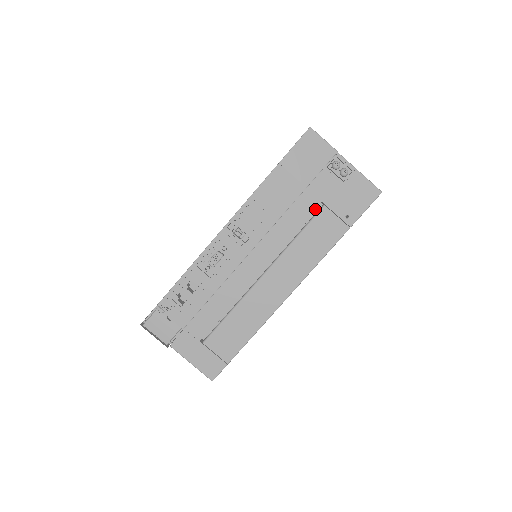
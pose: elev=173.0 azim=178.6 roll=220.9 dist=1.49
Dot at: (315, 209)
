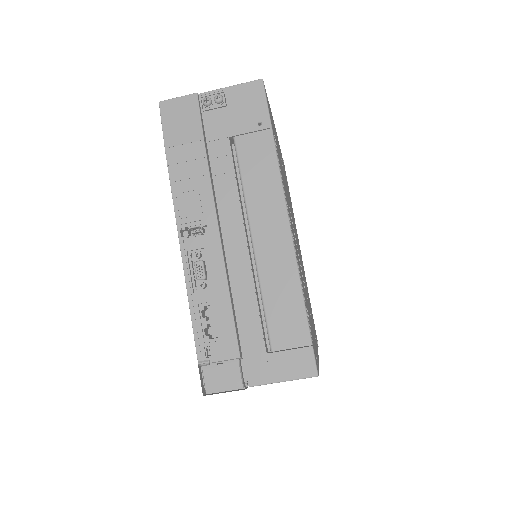
Dot at: (233, 150)
